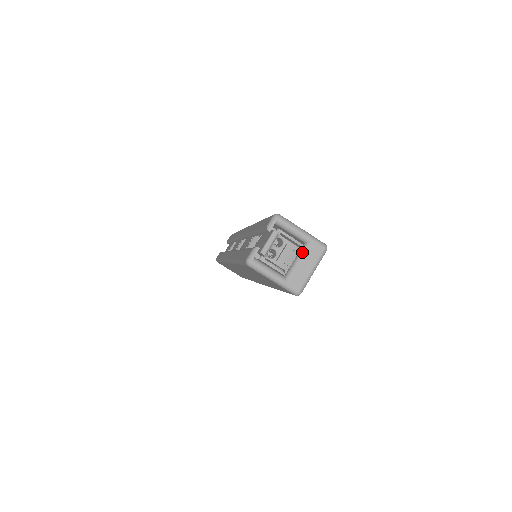
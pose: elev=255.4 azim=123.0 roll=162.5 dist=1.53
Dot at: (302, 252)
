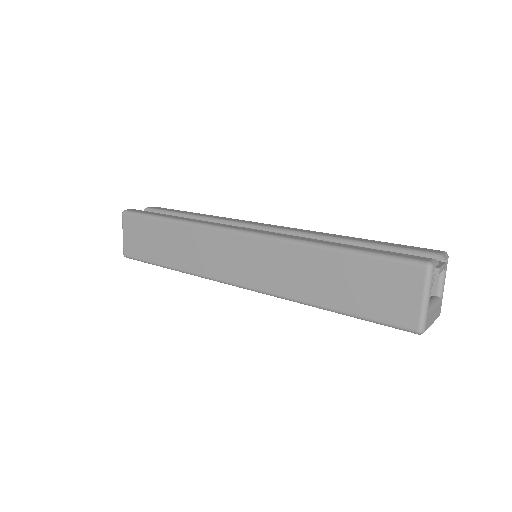
Dot at: (437, 301)
